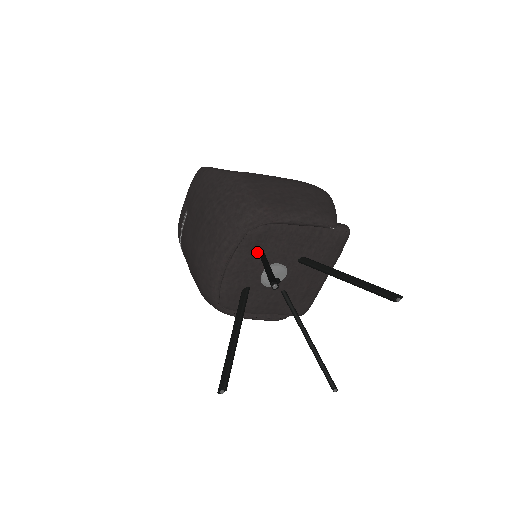
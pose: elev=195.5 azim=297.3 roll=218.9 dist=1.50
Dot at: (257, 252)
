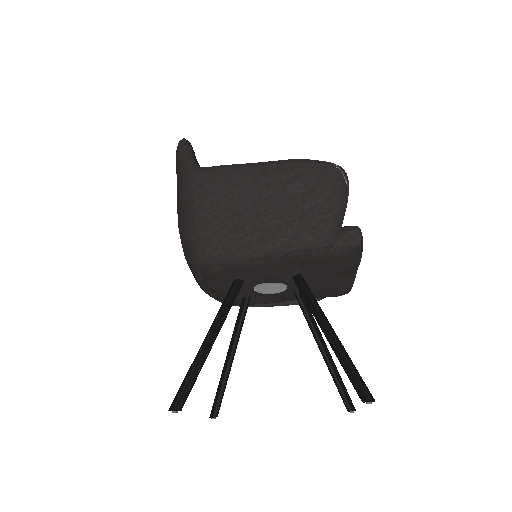
Dot at: (232, 280)
